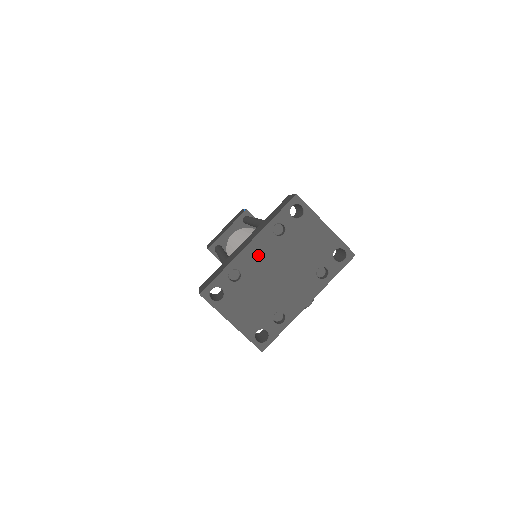
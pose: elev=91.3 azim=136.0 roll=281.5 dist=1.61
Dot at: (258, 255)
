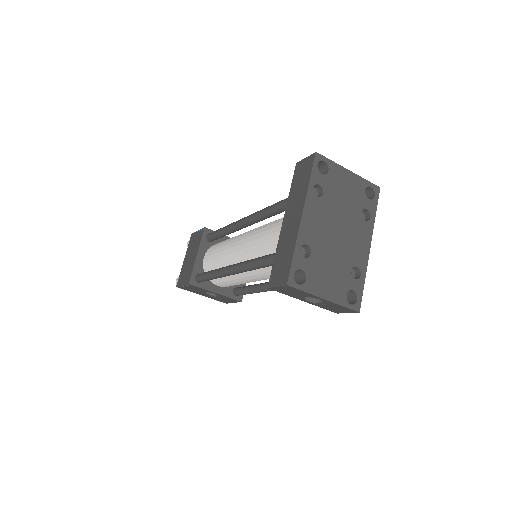
Dot at: (314, 222)
